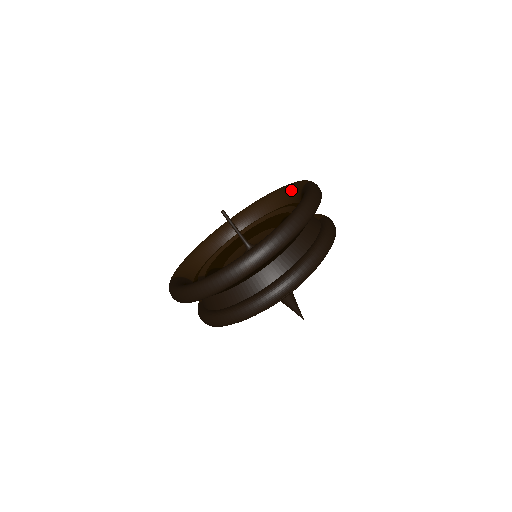
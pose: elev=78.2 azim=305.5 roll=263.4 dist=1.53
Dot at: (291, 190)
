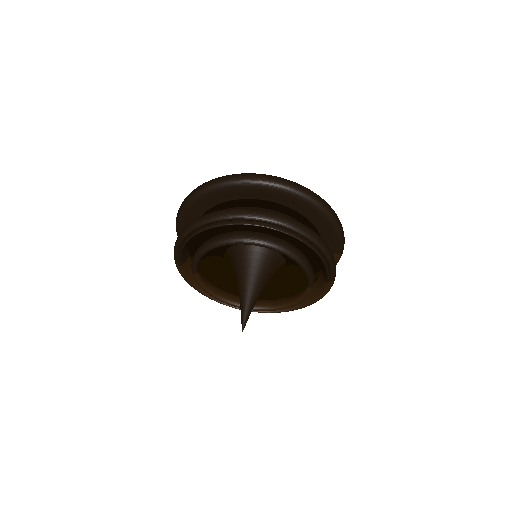
Dot at: occluded
